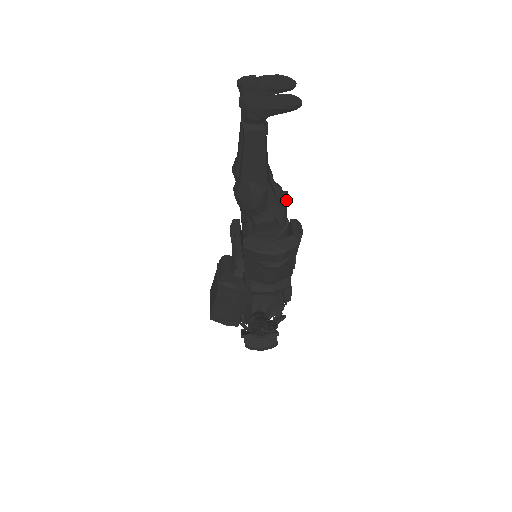
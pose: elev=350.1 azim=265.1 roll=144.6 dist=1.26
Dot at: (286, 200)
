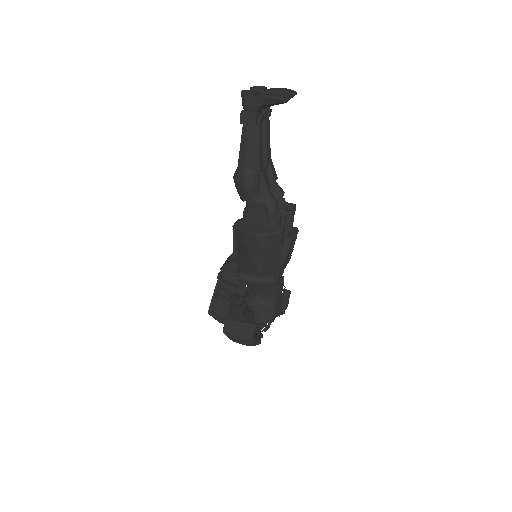
Dot at: (292, 211)
